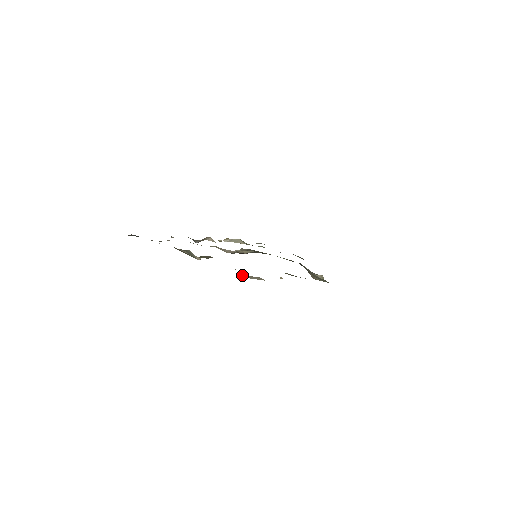
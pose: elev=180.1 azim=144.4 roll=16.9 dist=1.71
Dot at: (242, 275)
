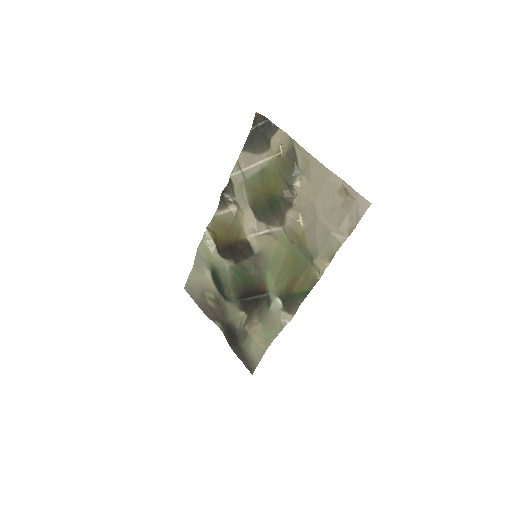
Dot at: (346, 218)
